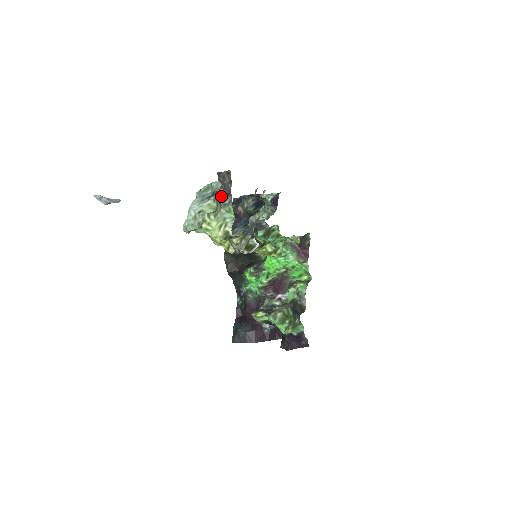
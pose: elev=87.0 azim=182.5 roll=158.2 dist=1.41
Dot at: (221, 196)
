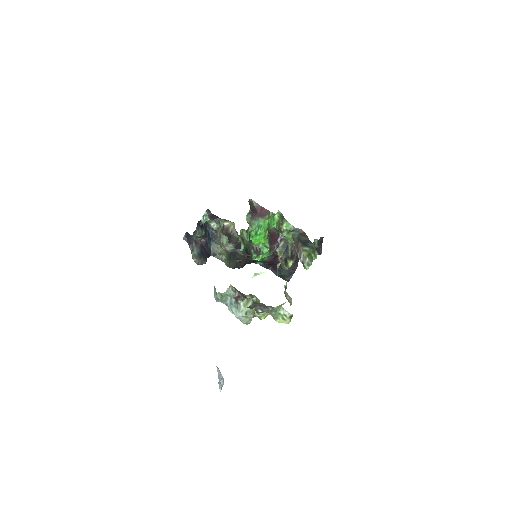
Dot at: (263, 311)
